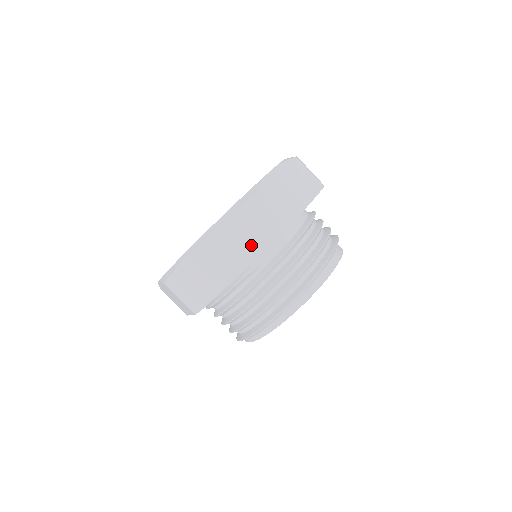
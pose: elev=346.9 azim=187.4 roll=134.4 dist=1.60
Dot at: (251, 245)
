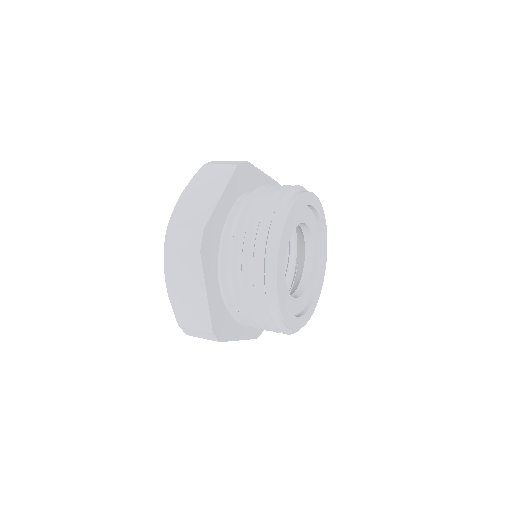
Dot at: (221, 175)
